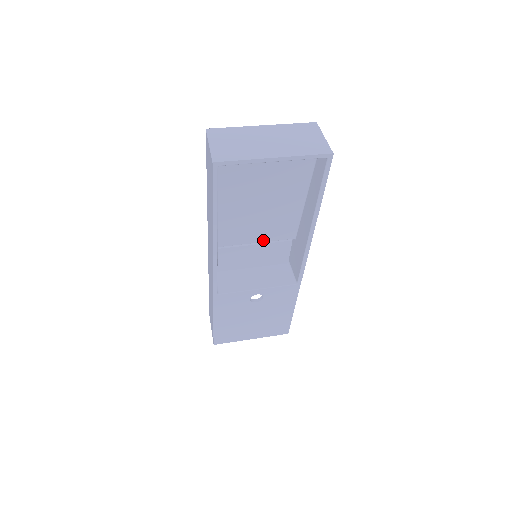
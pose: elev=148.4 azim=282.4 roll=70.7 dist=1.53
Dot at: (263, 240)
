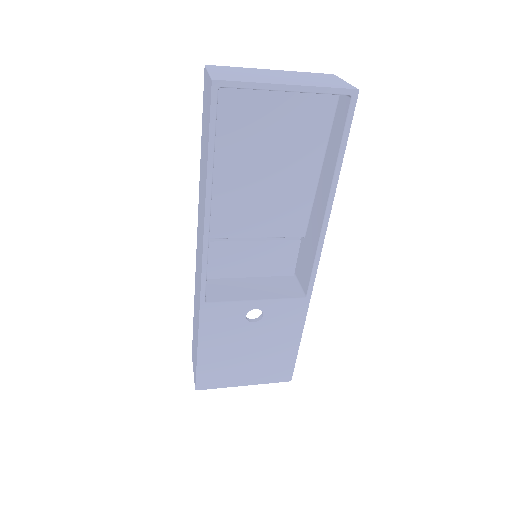
Dot at: (265, 234)
